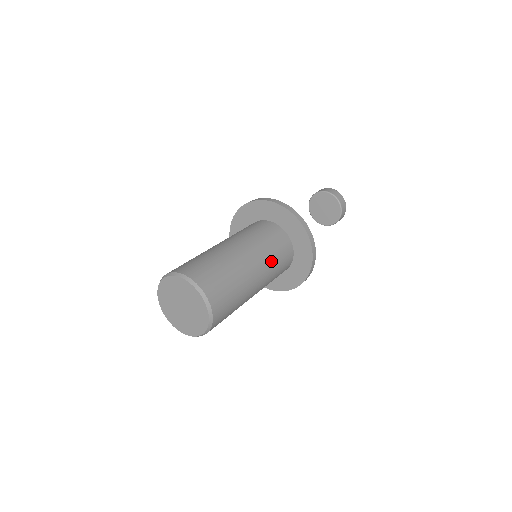
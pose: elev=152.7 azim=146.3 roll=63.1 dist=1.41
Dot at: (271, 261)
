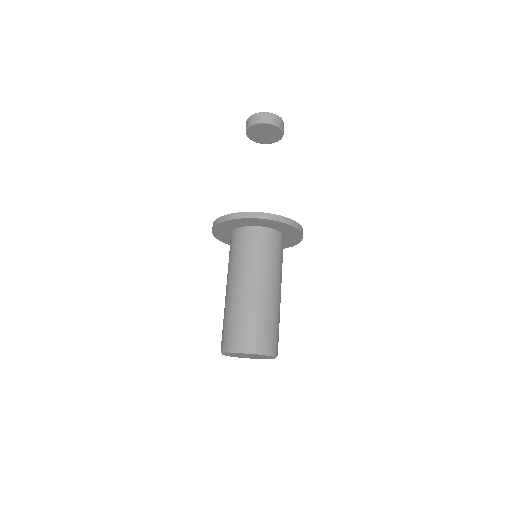
Dot at: occluded
